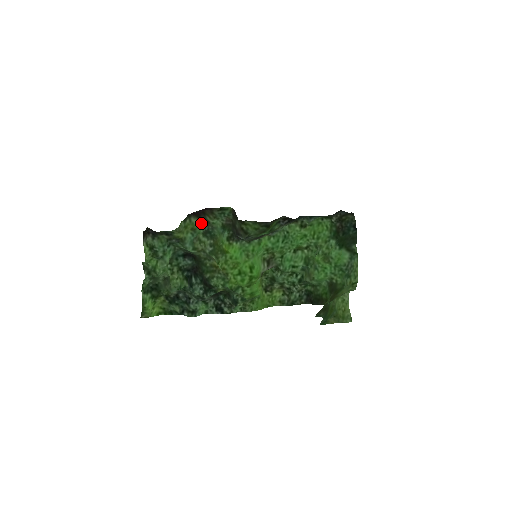
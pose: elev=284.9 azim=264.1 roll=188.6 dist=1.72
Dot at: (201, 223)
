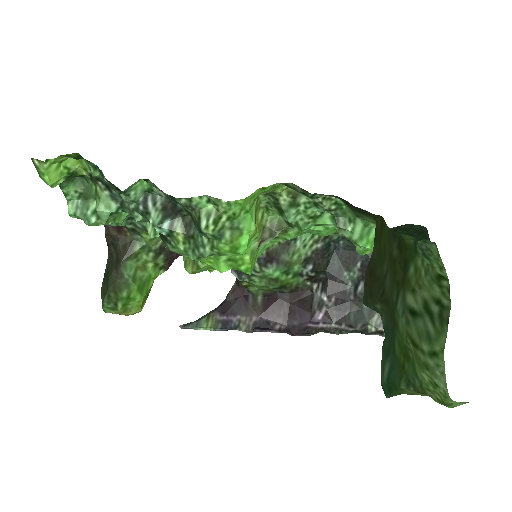
Dot at: occluded
